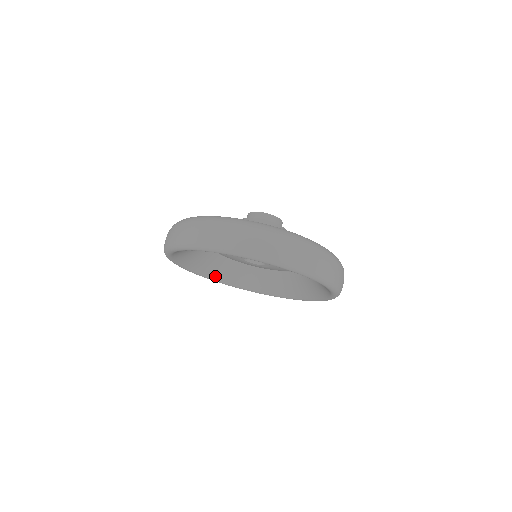
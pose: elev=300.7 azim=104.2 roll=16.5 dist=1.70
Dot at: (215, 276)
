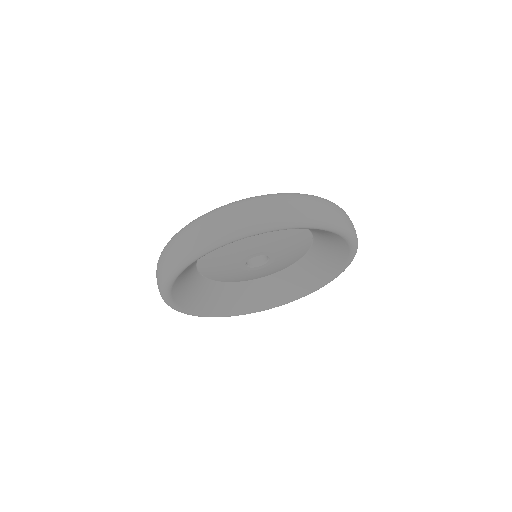
Dot at: (192, 306)
